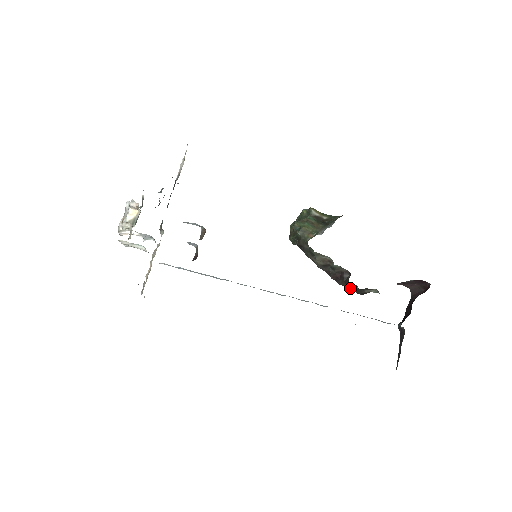
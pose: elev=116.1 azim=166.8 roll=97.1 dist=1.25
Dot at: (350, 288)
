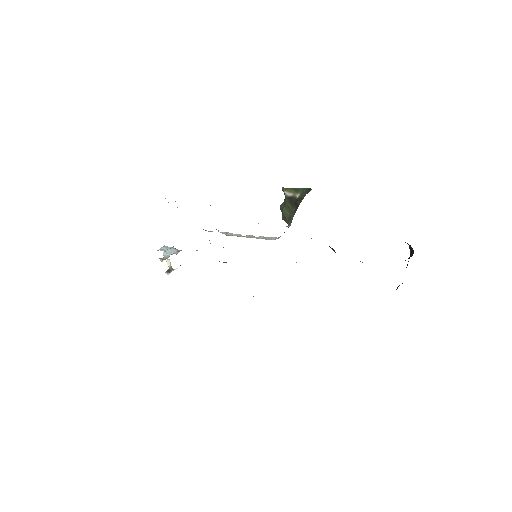
Dot at: occluded
